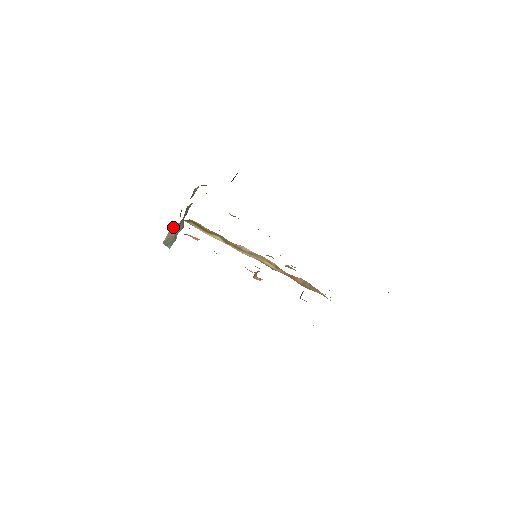
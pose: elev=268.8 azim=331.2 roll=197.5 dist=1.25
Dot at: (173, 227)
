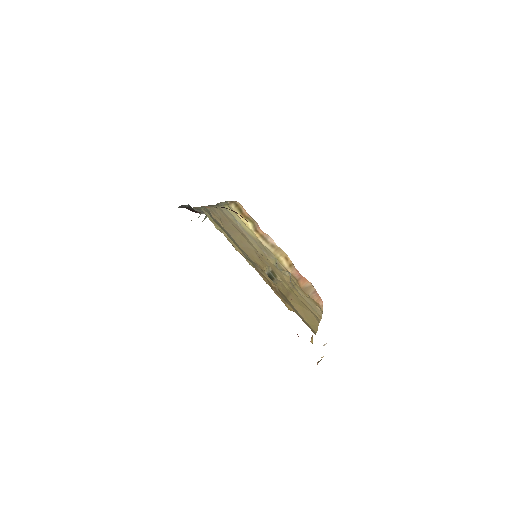
Dot at: occluded
